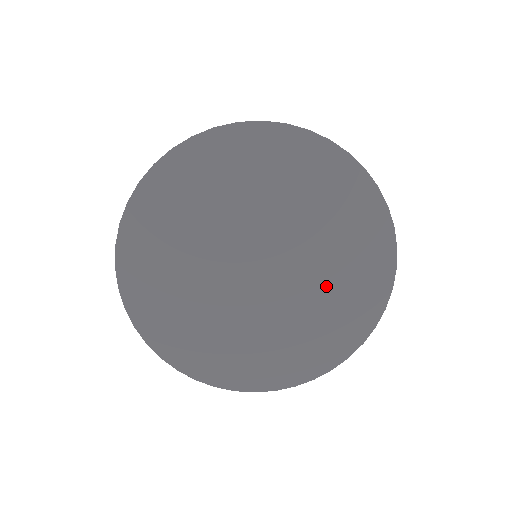
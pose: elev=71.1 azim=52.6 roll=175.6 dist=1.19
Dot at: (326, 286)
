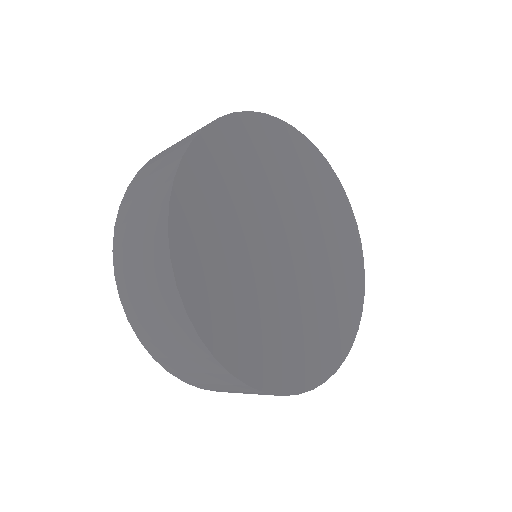
Dot at: (324, 298)
